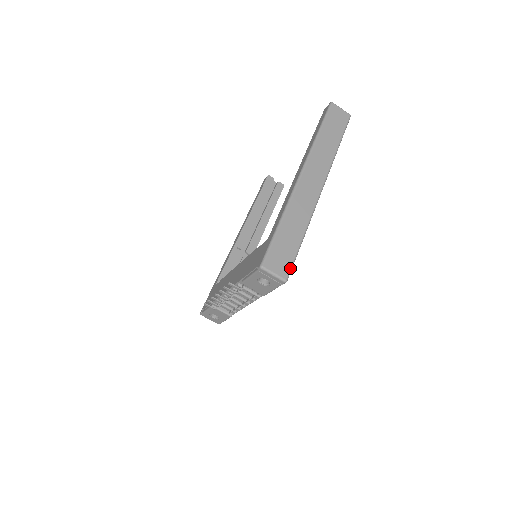
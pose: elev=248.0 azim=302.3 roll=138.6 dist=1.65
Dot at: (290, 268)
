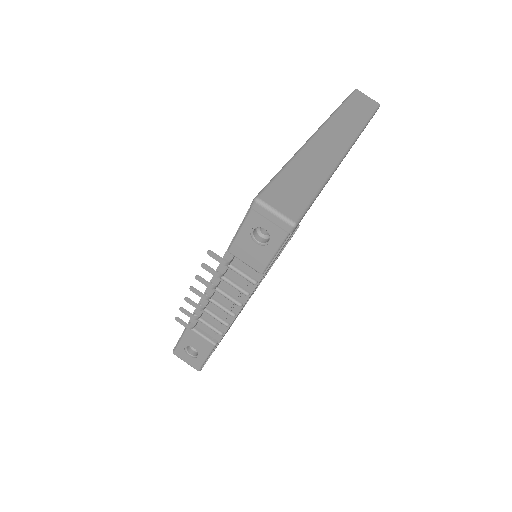
Dot at: (301, 211)
